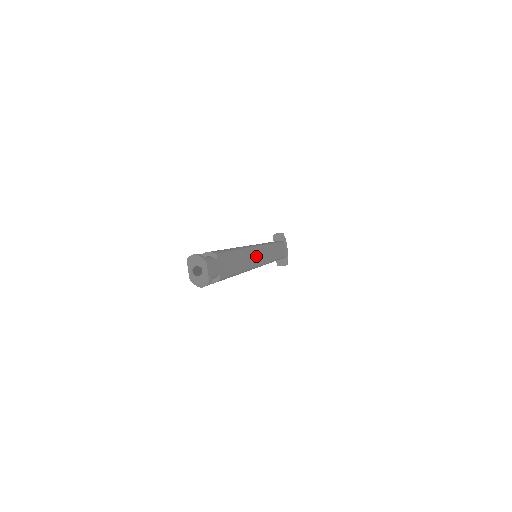
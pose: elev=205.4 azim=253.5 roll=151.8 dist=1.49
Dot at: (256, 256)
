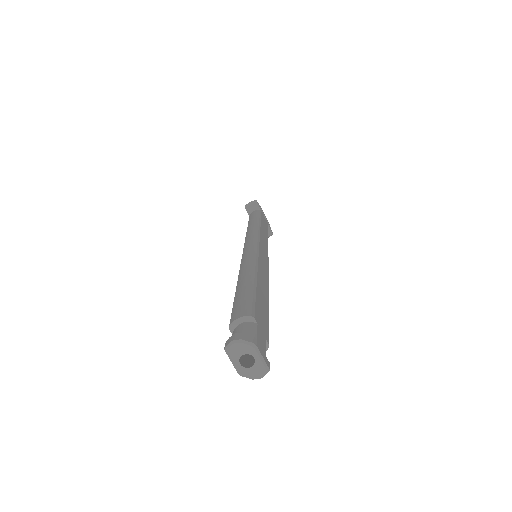
Dot at: (263, 262)
